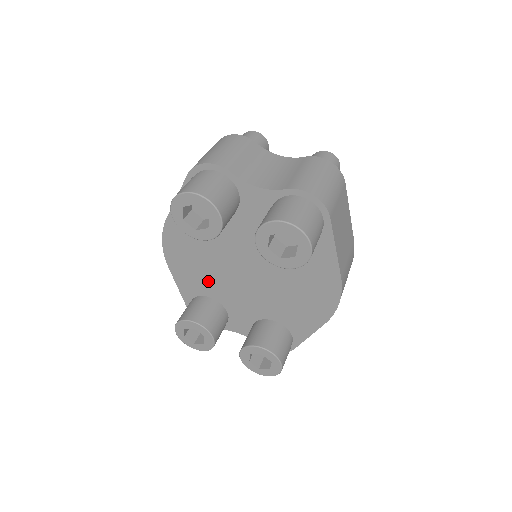
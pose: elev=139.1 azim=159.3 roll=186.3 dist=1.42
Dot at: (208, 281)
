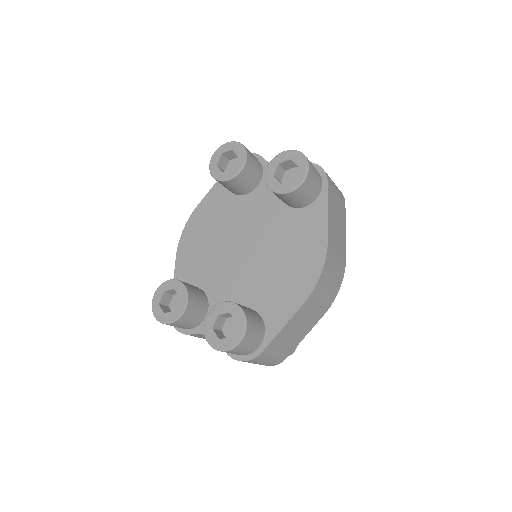
Dot at: (205, 267)
